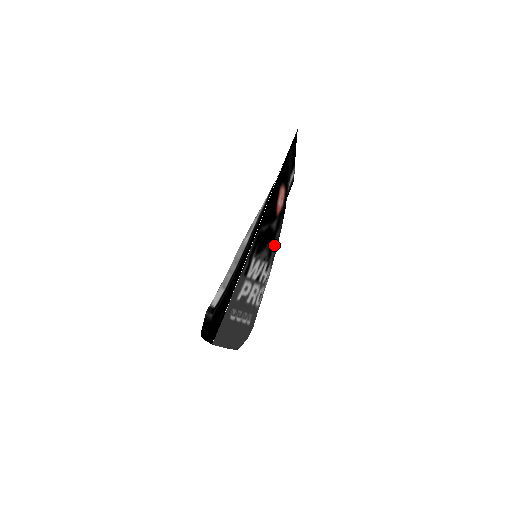
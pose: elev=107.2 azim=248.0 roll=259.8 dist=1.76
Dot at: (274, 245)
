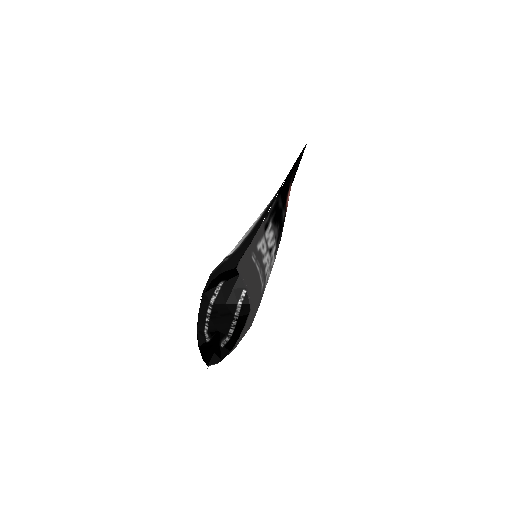
Dot at: (279, 239)
